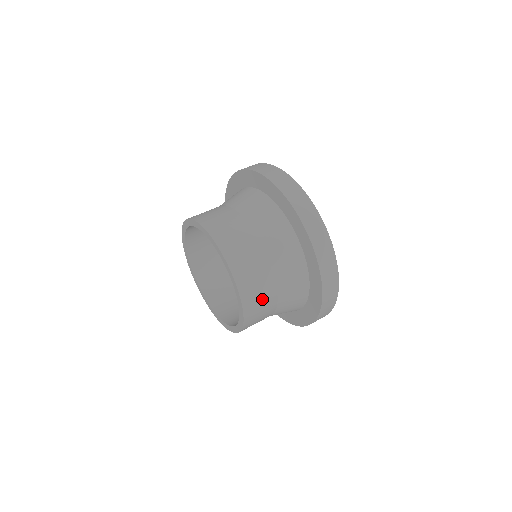
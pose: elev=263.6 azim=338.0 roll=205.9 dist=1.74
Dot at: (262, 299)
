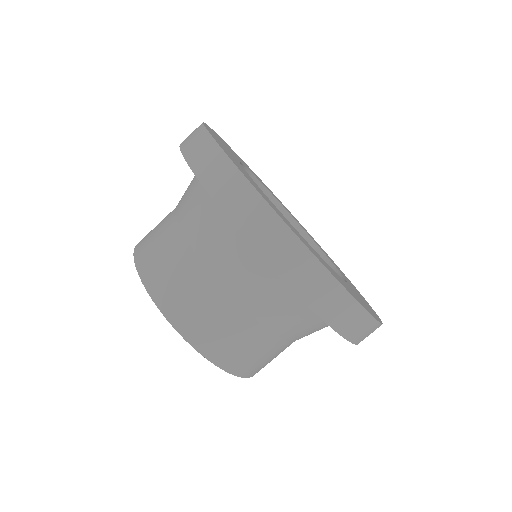
Dot at: (241, 343)
